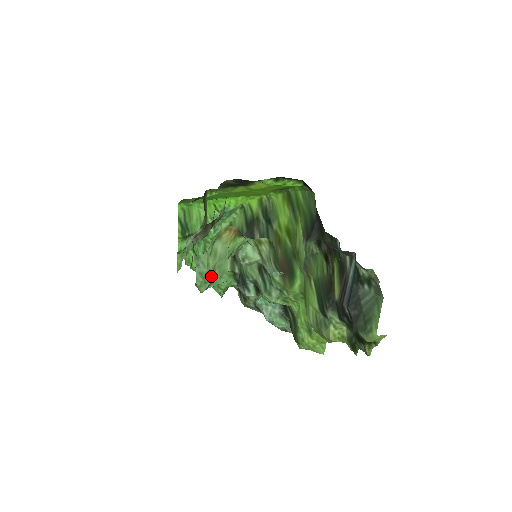
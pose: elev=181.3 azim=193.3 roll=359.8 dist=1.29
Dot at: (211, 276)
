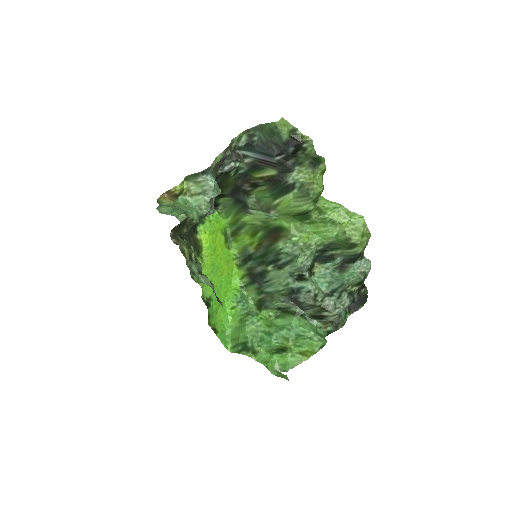
Dot at: (180, 210)
